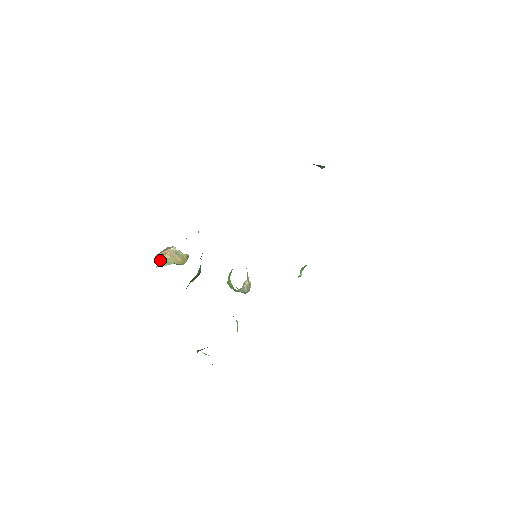
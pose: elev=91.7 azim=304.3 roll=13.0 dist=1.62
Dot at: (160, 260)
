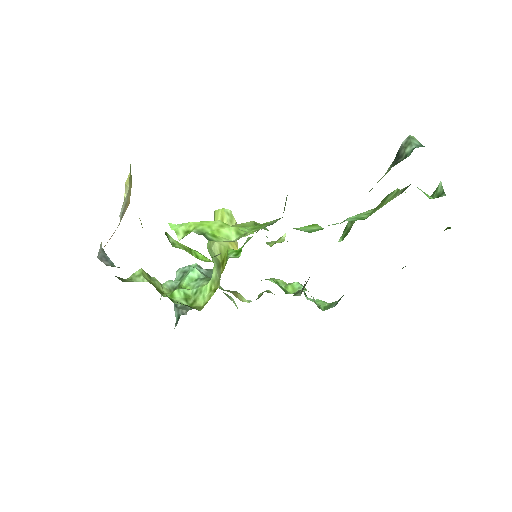
Dot at: occluded
